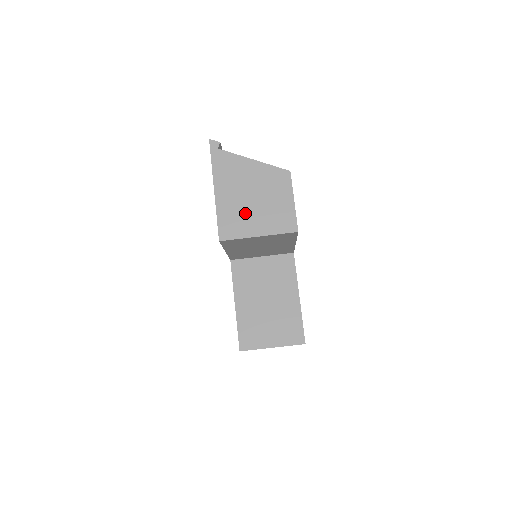
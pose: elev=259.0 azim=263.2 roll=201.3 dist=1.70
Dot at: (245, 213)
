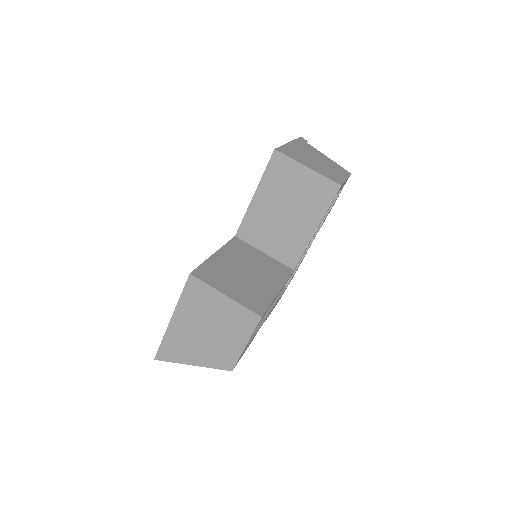
Dot at: (305, 158)
